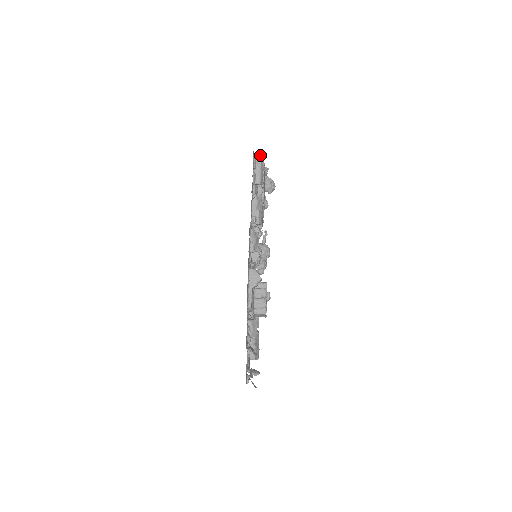
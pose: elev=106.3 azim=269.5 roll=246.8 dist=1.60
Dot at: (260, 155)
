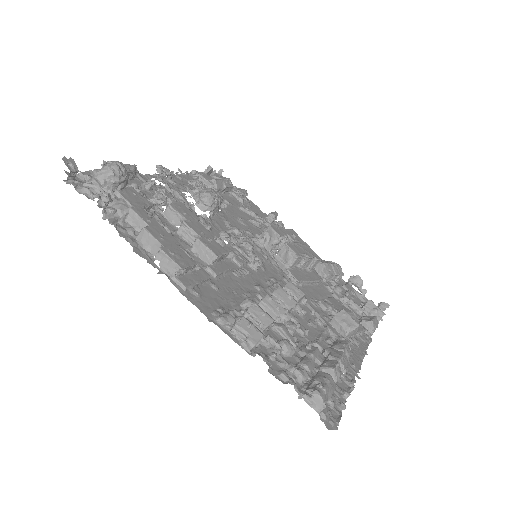
Dot at: occluded
